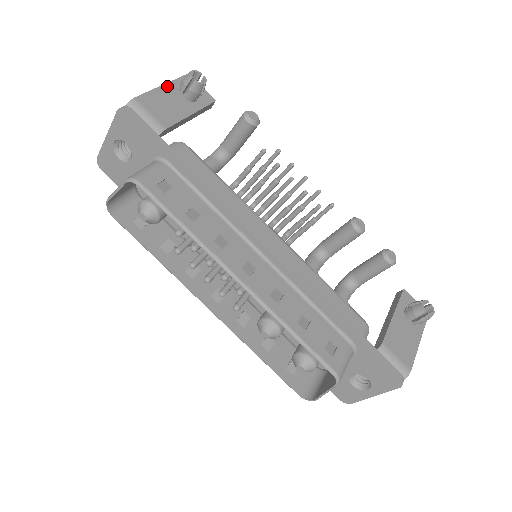
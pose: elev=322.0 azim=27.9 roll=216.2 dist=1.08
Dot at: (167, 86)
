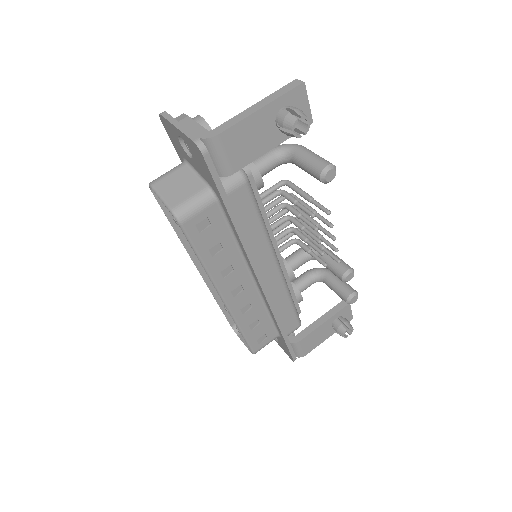
Dot at: (265, 109)
